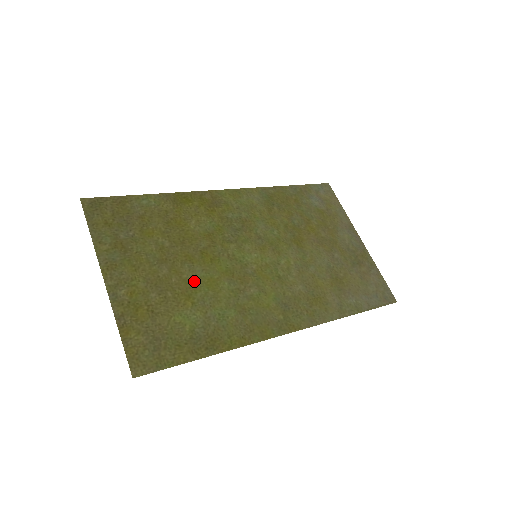
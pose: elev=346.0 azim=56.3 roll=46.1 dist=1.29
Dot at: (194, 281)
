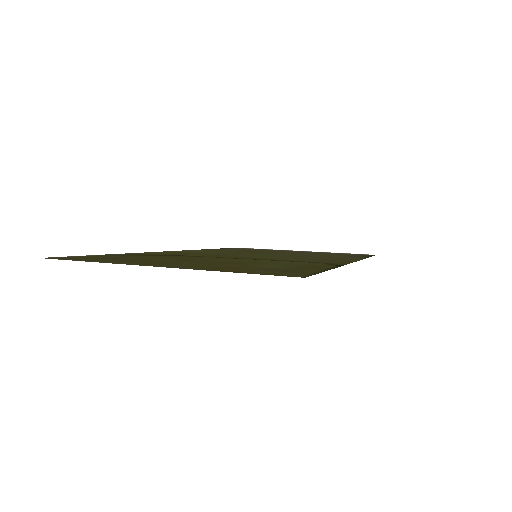
Dot at: (237, 261)
